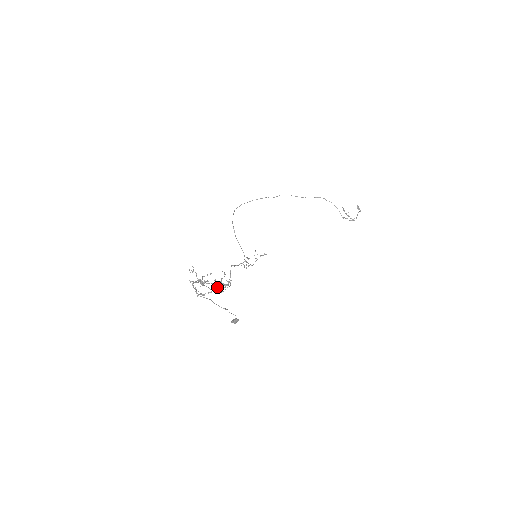
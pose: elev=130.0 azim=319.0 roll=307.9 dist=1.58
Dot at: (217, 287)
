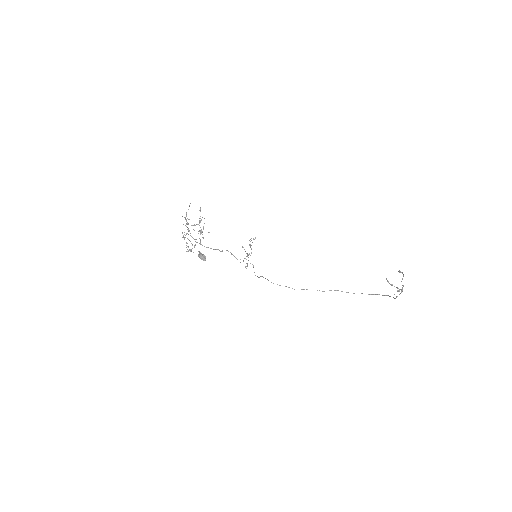
Dot at: occluded
